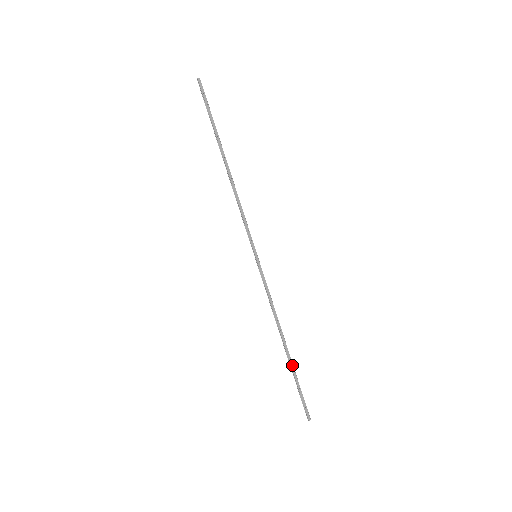
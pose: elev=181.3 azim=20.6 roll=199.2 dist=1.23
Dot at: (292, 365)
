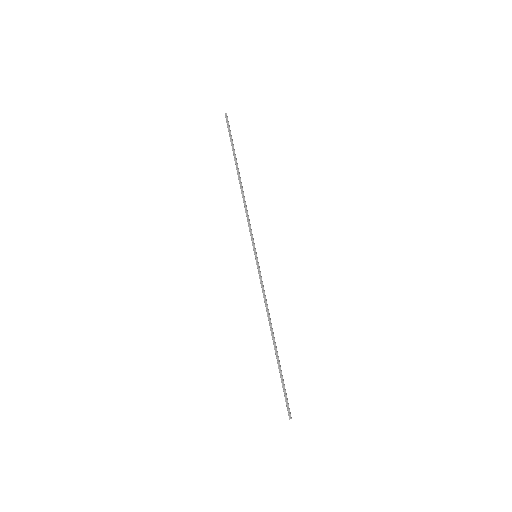
Dot at: (279, 360)
